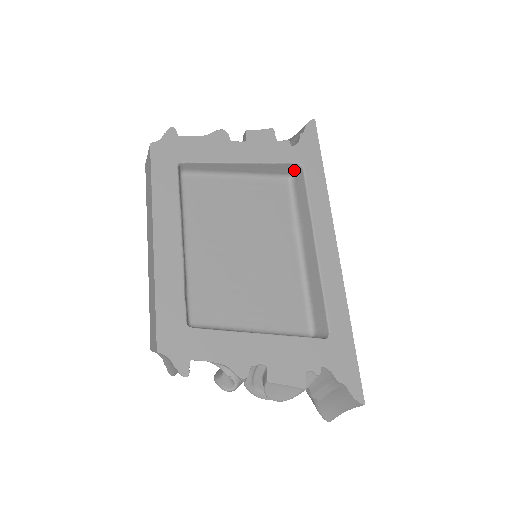
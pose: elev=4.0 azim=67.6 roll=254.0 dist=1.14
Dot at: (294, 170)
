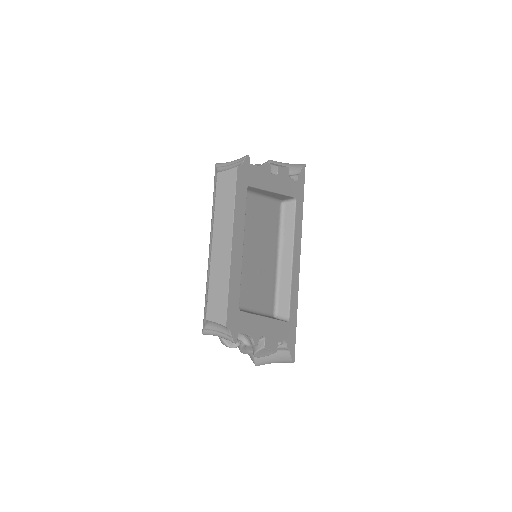
Dot at: (288, 200)
